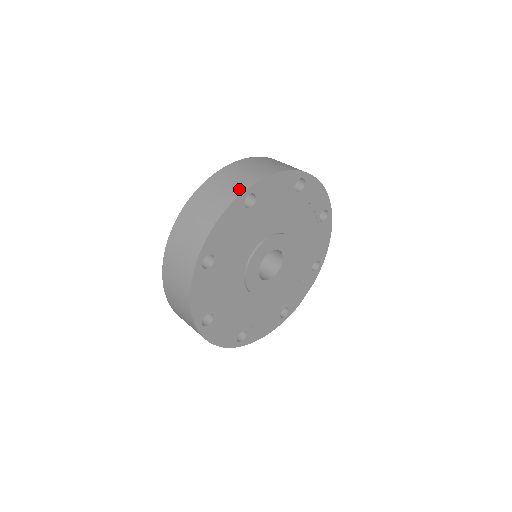
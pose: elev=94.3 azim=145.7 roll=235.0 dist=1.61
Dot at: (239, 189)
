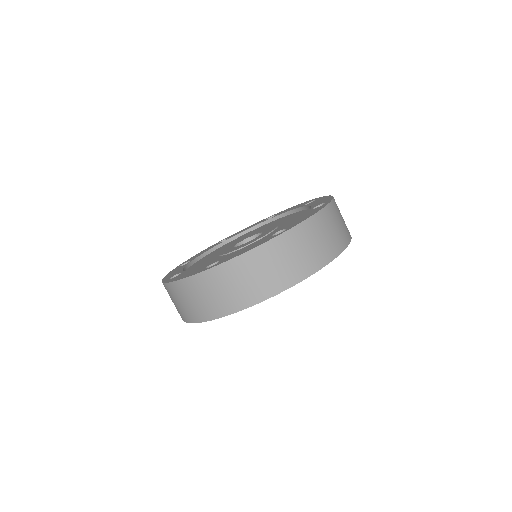
Dot at: (302, 274)
